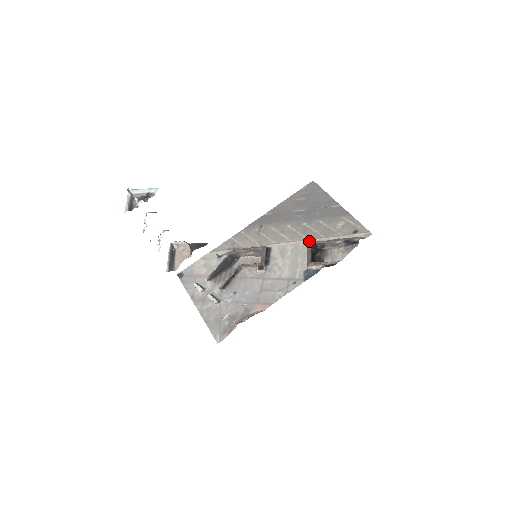
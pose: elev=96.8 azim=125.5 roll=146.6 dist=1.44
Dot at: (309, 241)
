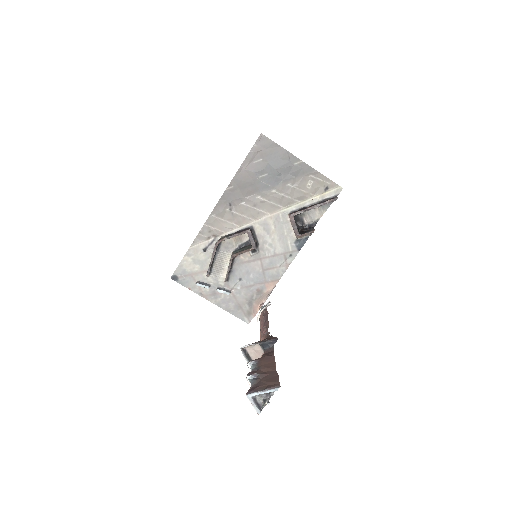
Dot at: (287, 210)
